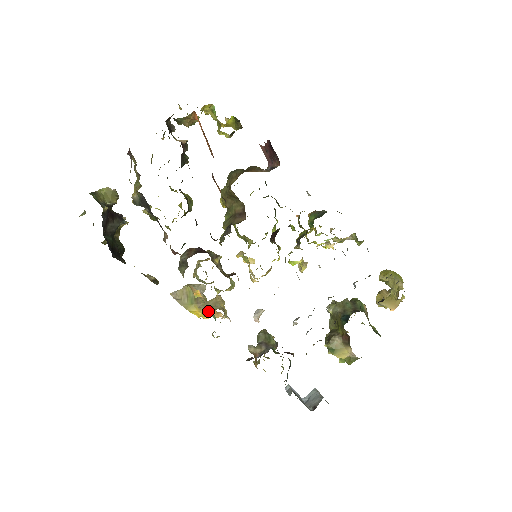
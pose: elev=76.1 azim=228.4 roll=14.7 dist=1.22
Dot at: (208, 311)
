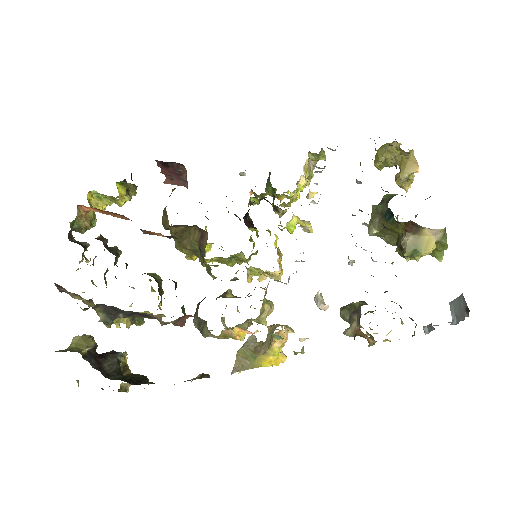
Dot at: (271, 343)
